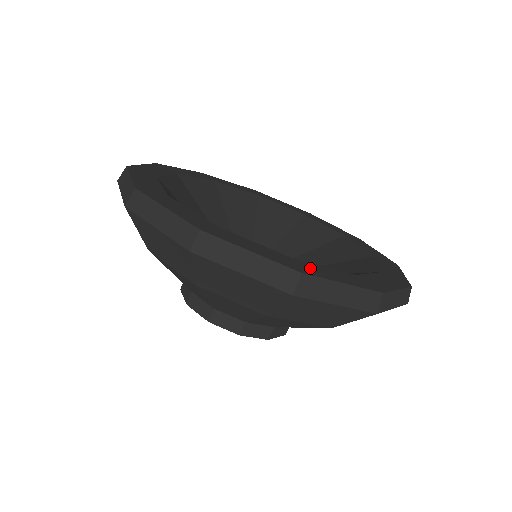
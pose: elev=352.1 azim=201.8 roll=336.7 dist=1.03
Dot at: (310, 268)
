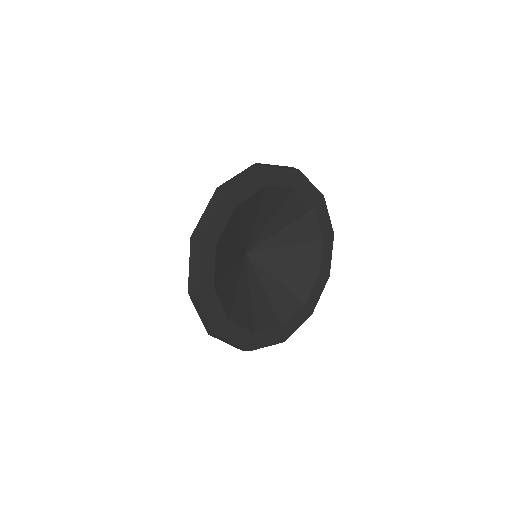
Dot at: (228, 330)
